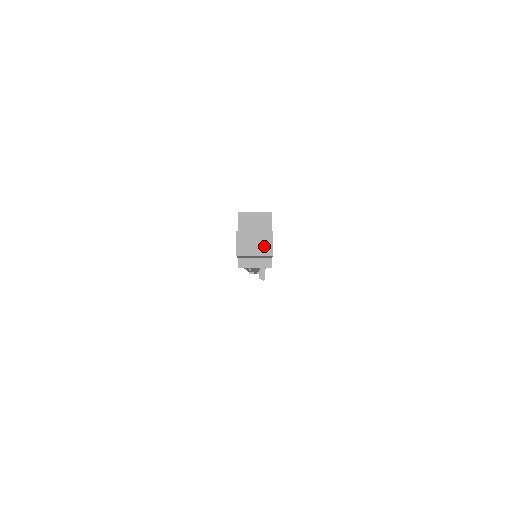
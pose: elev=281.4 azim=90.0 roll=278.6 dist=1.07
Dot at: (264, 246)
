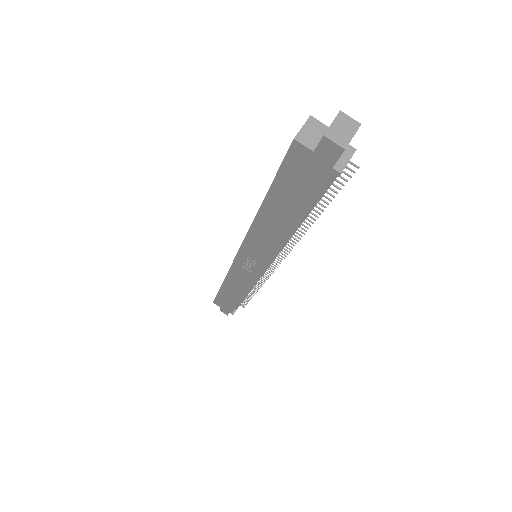
Dot at: (349, 125)
